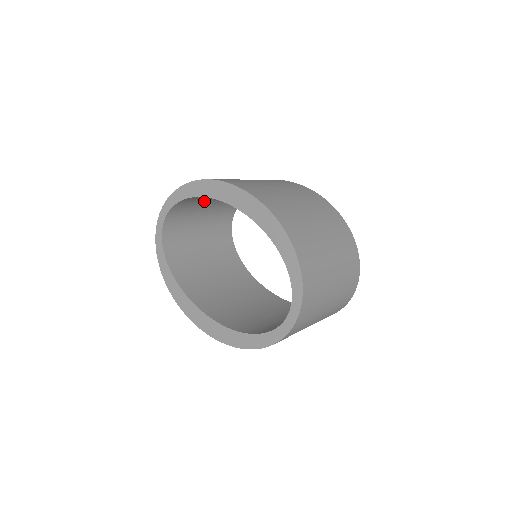
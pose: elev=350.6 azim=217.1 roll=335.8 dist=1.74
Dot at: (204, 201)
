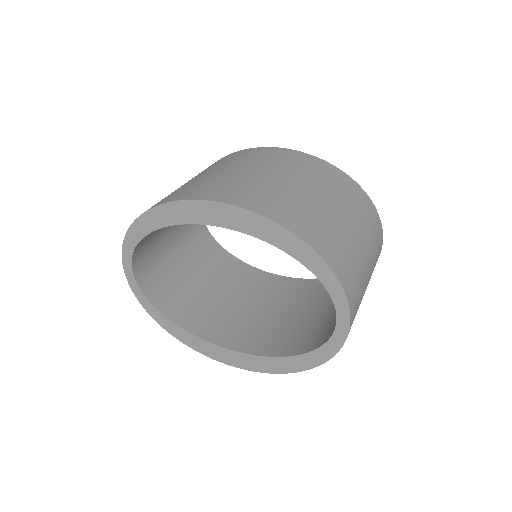
Dot at: occluded
